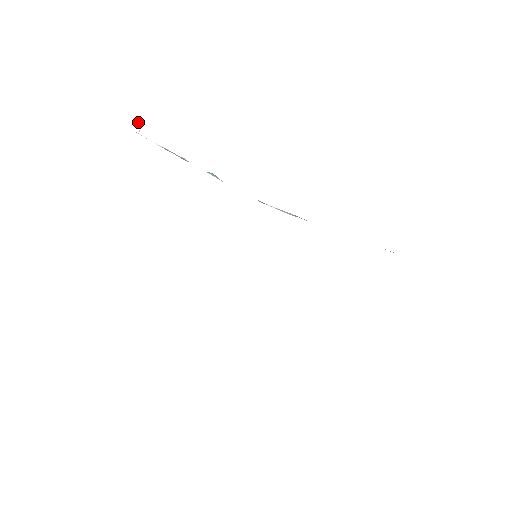
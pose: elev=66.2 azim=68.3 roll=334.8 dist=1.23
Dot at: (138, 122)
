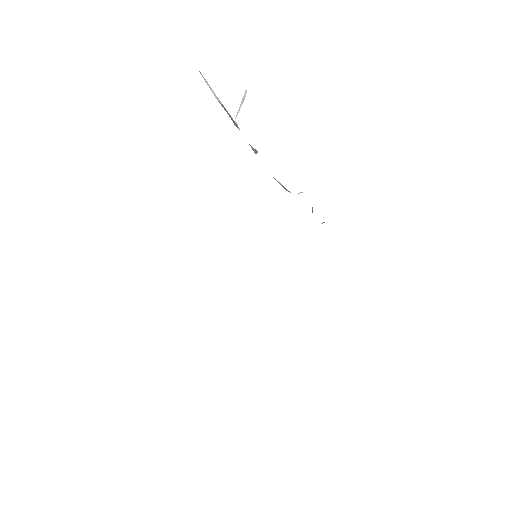
Dot at: (243, 101)
